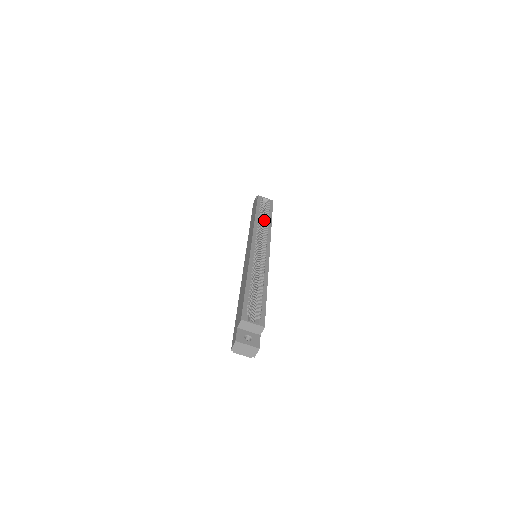
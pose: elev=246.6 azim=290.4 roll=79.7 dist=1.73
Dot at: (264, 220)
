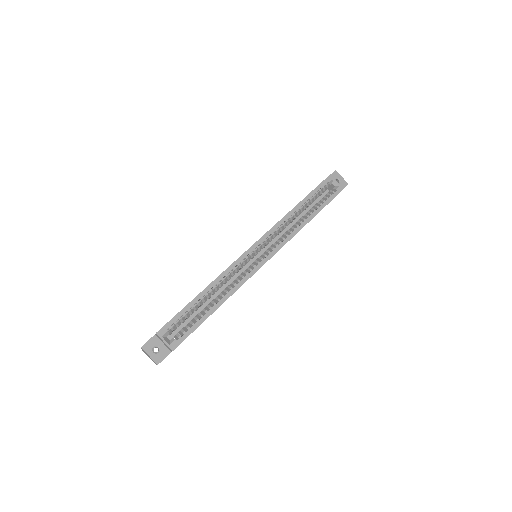
Dot at: occluded
